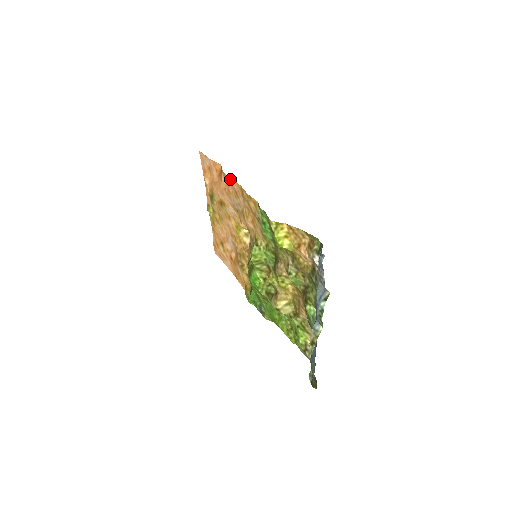
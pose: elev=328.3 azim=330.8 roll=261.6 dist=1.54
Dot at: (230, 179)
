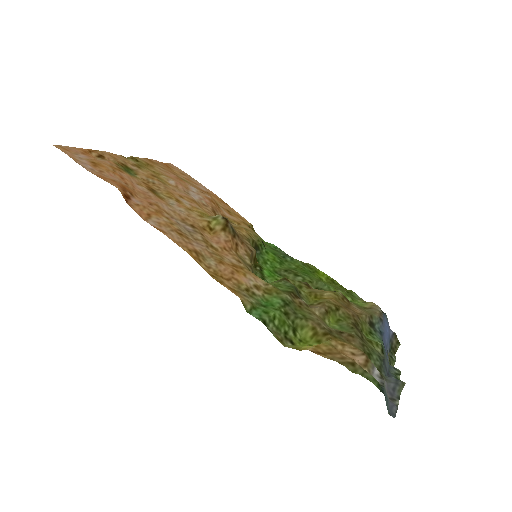
Dot at: (157, 228)
